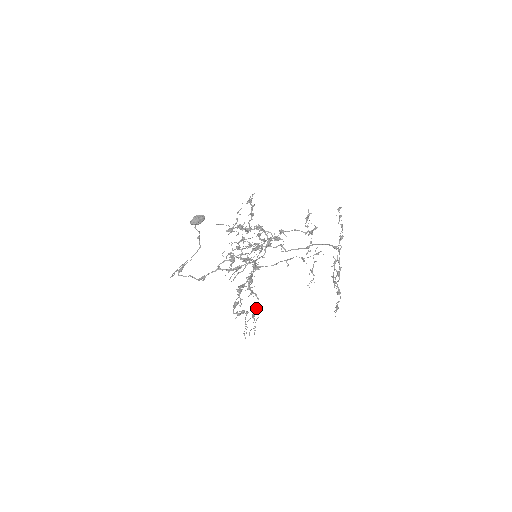
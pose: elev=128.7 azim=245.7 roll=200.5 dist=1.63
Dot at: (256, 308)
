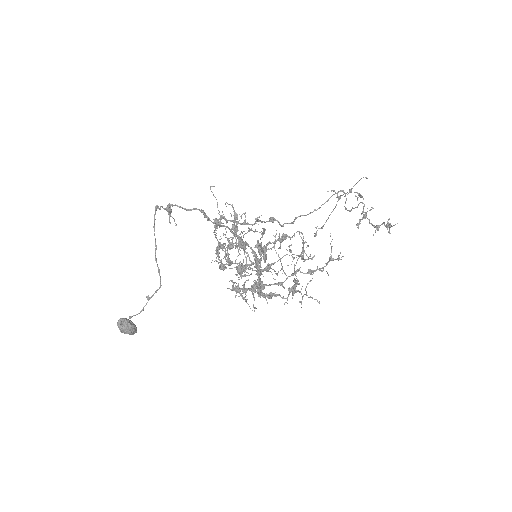
Dot at: occluded
